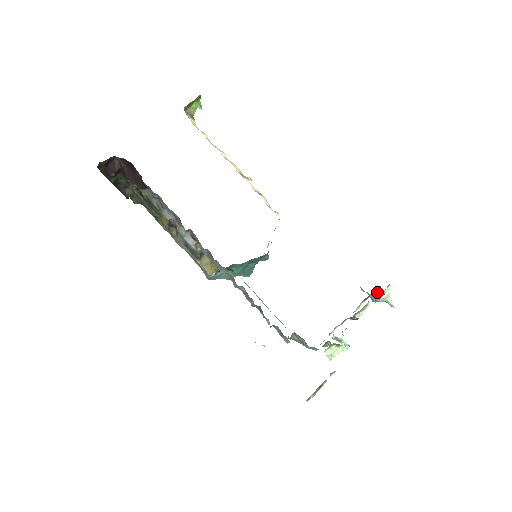
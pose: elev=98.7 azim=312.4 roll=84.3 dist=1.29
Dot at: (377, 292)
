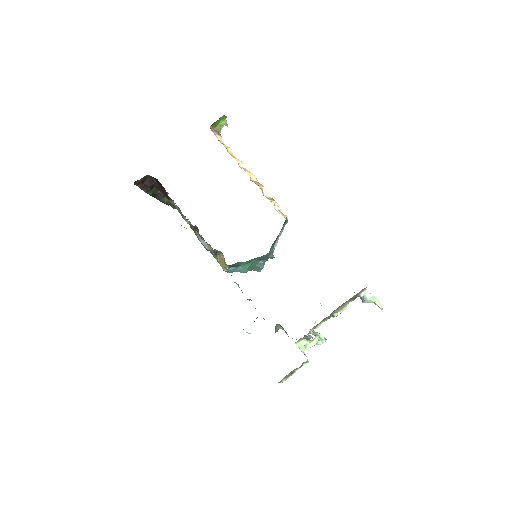
Dot at: occluded
